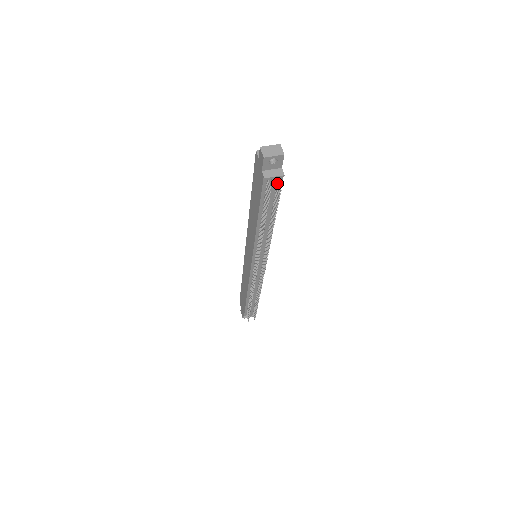
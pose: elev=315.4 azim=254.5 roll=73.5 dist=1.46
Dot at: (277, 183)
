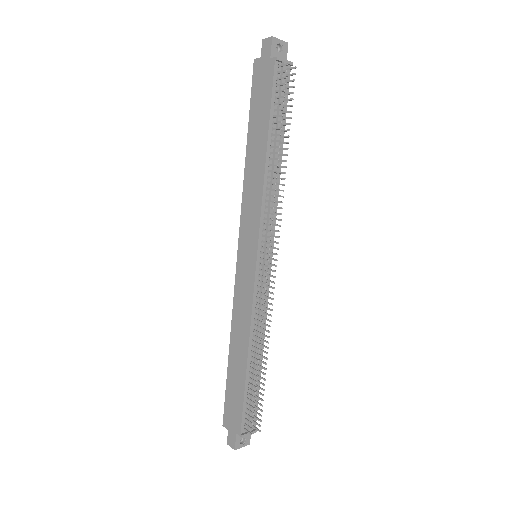
Dot at: (286, 78)
